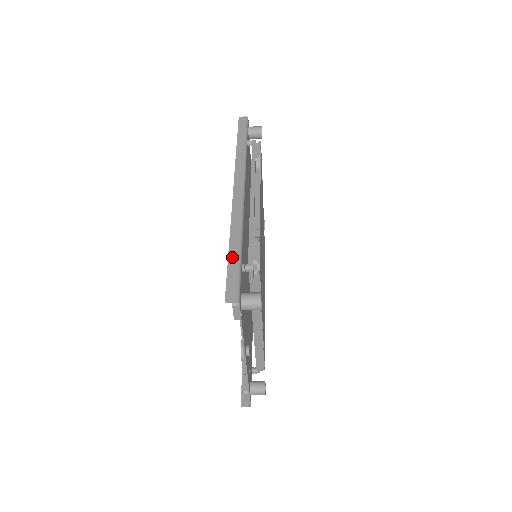
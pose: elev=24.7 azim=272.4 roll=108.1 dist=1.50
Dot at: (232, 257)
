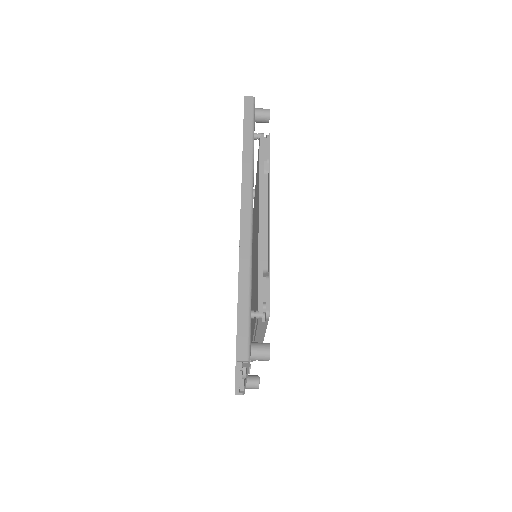
Dot at: (242, 304)
